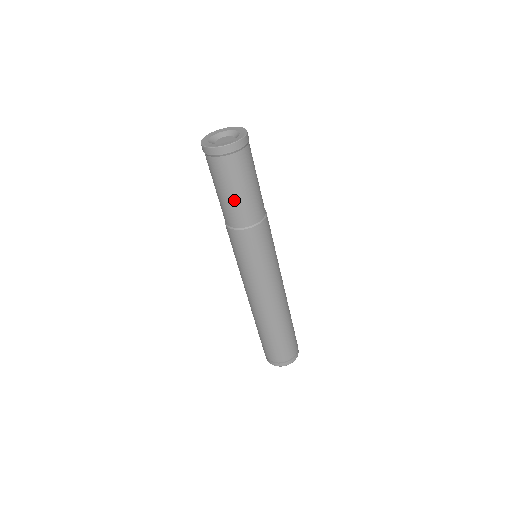
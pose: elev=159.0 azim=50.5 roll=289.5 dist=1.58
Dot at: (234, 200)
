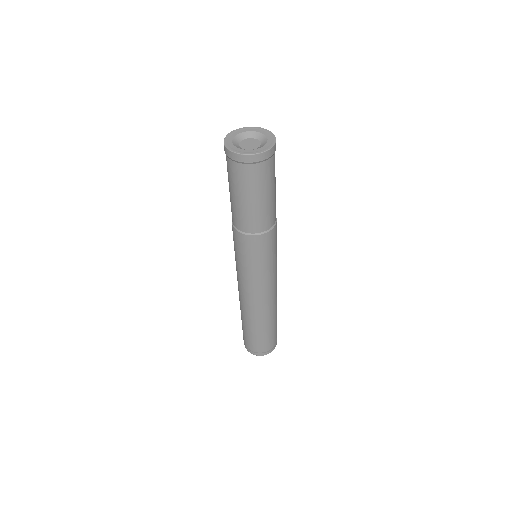
Dot at: (260, 206)
